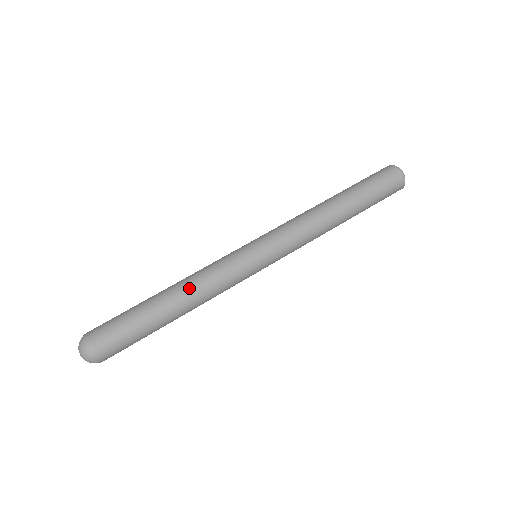
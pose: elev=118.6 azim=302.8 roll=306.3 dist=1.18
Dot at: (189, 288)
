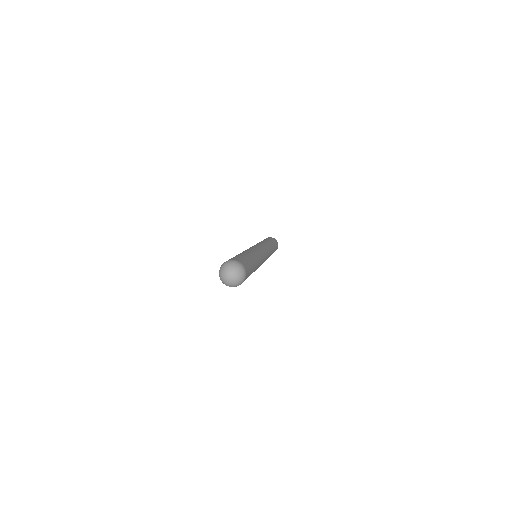
Dot at: (250, 251)
